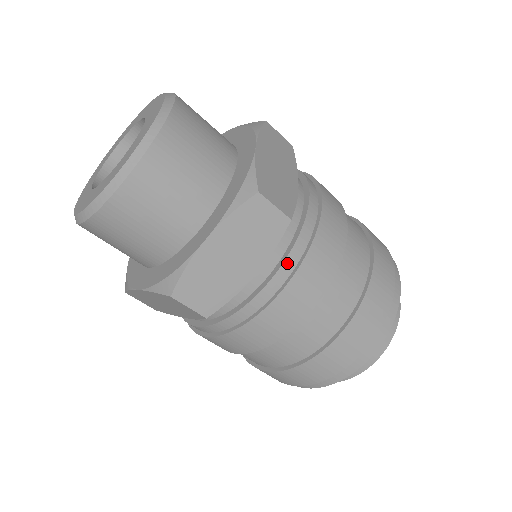
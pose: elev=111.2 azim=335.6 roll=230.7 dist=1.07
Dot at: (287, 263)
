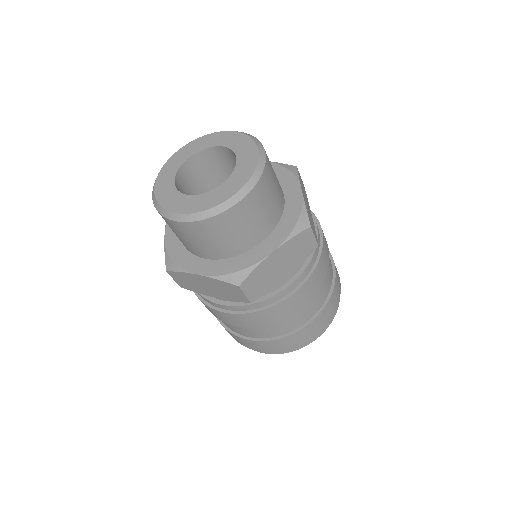
Dot at: (312, 214)
